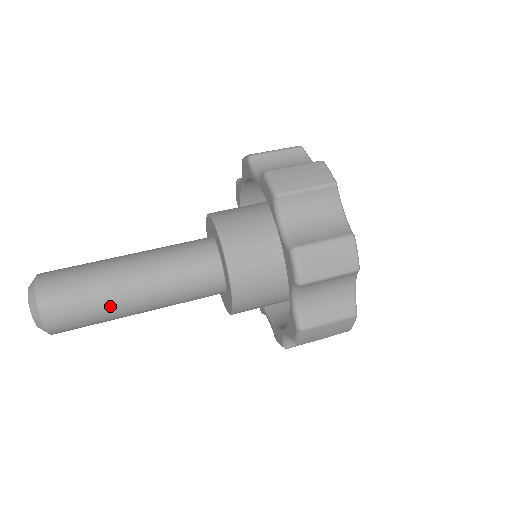
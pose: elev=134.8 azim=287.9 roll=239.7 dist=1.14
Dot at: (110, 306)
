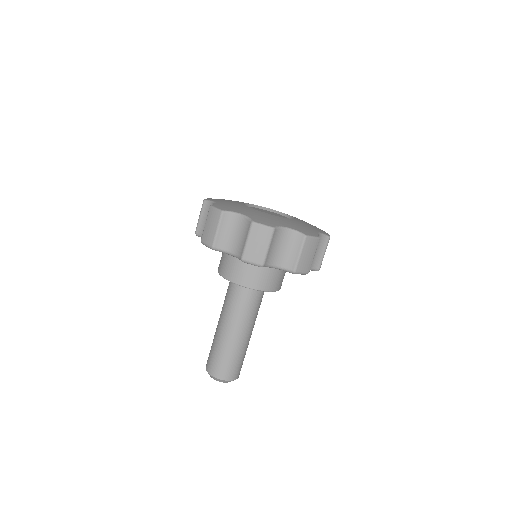
Dot at: occluded
